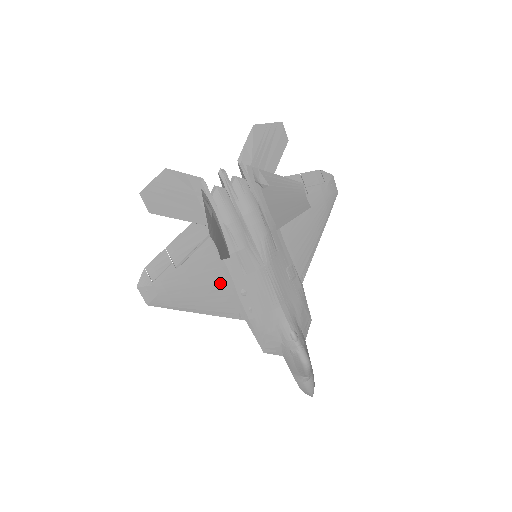
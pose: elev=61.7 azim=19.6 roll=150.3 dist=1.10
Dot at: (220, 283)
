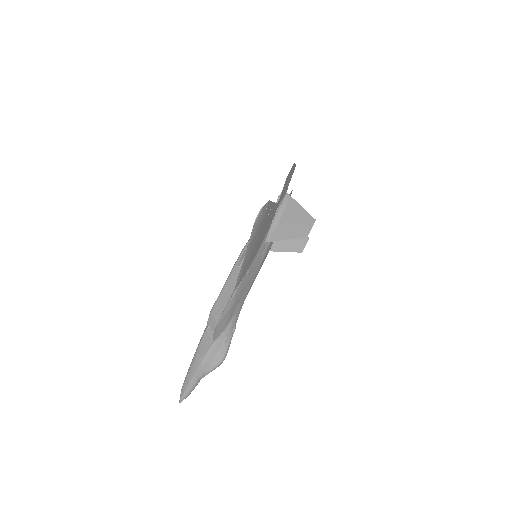
Dot at: (255, 253)
